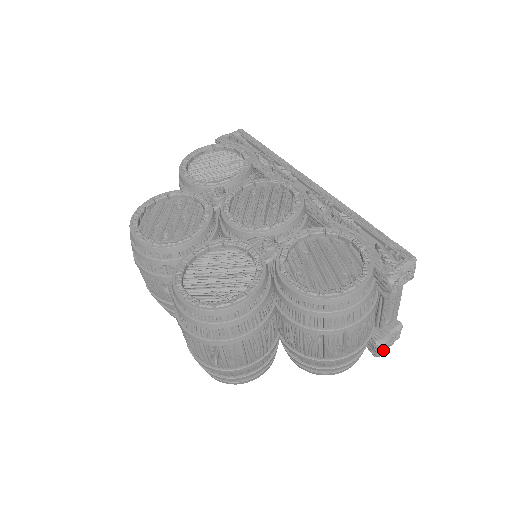
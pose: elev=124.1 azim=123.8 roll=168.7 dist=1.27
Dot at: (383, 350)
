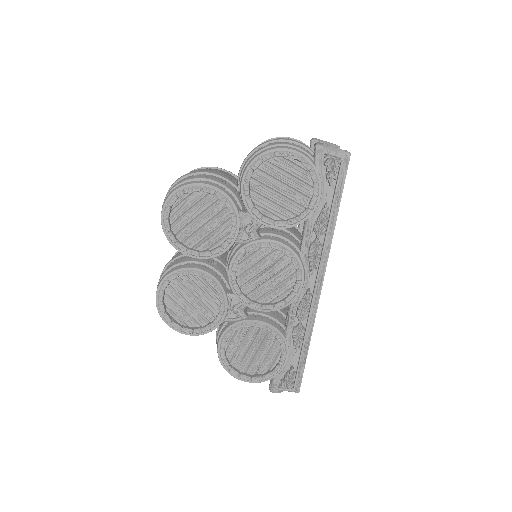
Dot at: occluded
